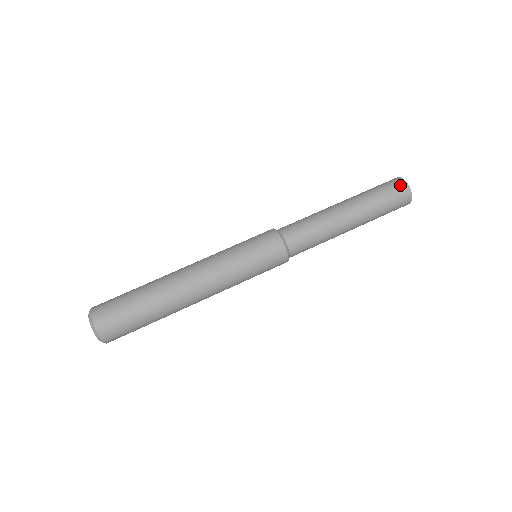
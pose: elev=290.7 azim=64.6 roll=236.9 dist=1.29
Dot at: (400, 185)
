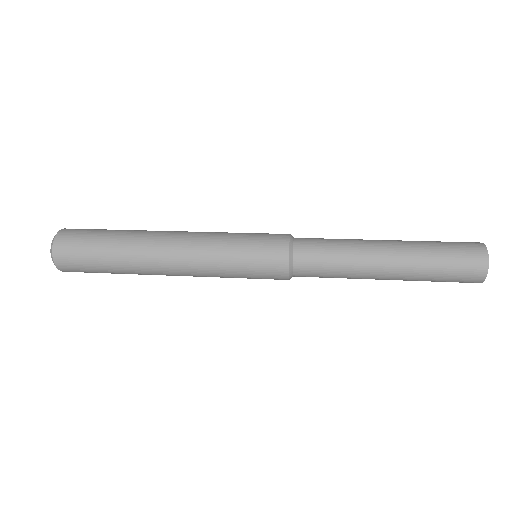
Dot at: (475, 248)
